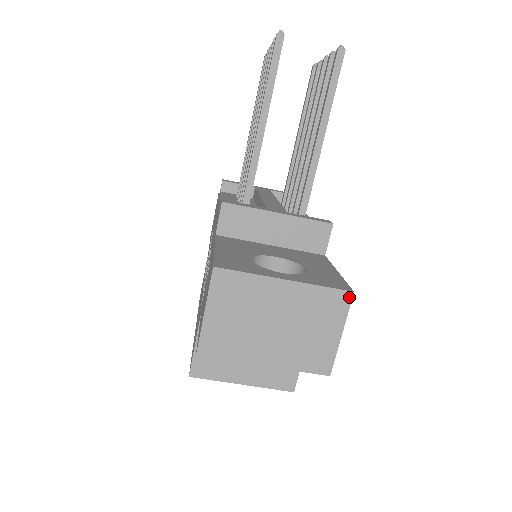
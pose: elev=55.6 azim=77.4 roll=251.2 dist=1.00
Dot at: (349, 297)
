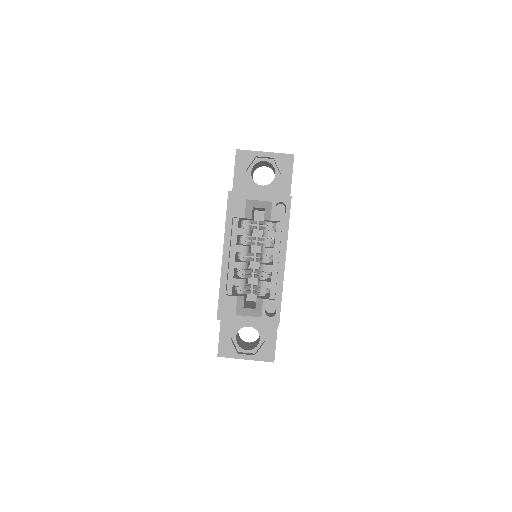
Dot at: occluded
